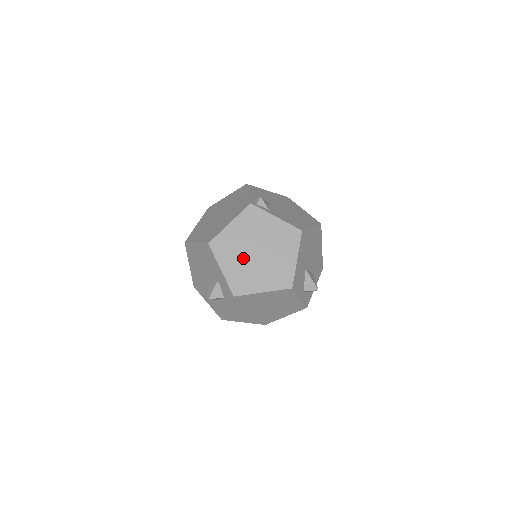
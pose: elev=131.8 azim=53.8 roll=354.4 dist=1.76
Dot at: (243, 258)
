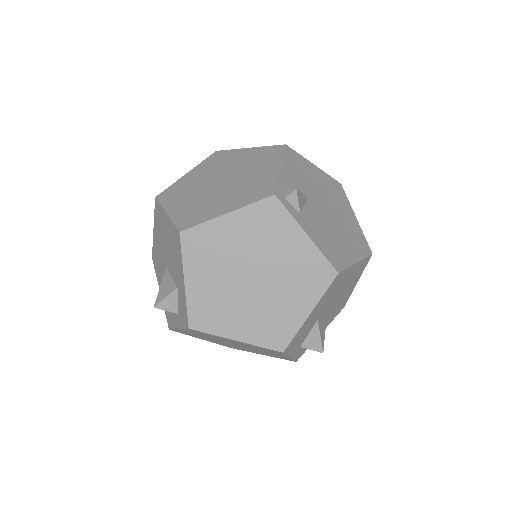
Dot at: (226, 277)
